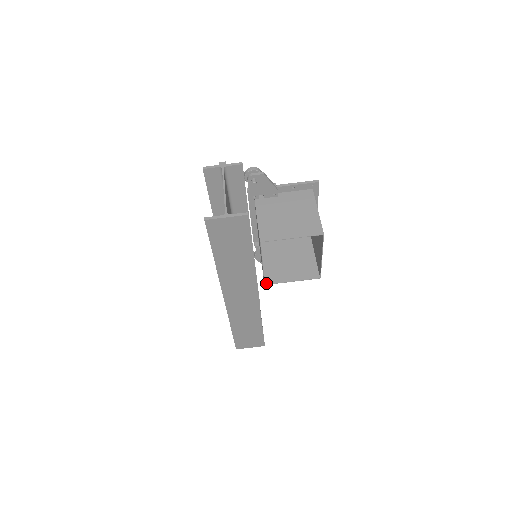
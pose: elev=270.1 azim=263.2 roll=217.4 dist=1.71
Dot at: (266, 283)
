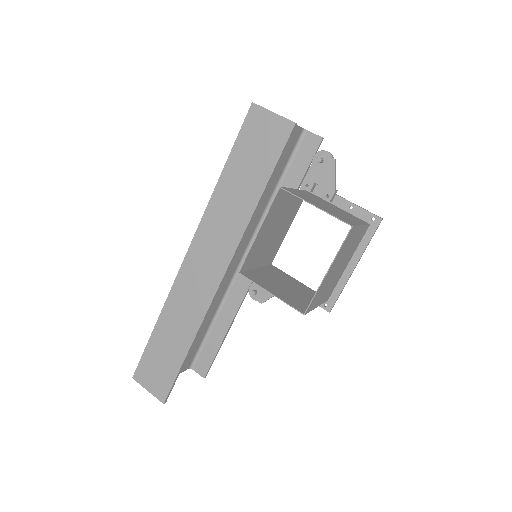
Dot at: (242, 273)
